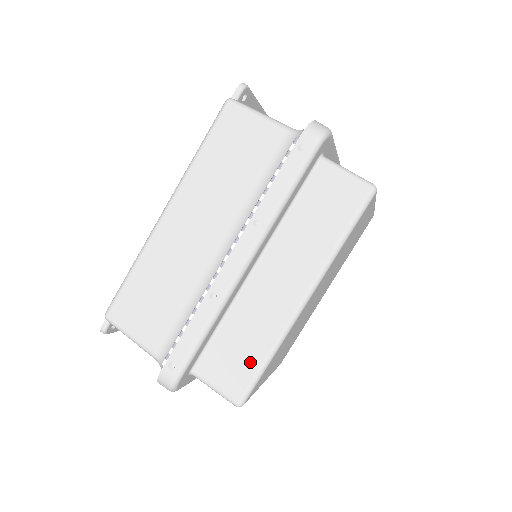
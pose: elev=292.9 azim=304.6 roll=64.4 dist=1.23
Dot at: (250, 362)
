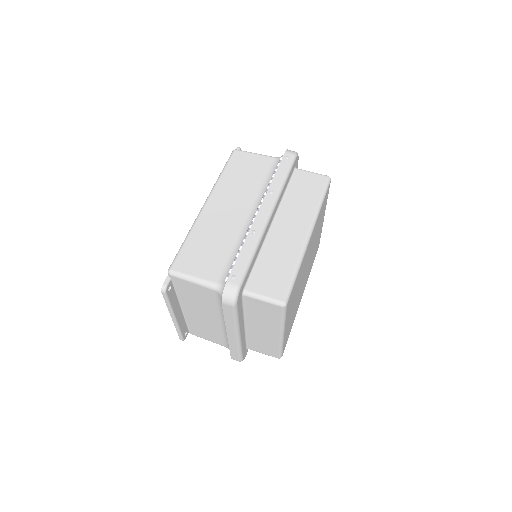
Dot at: (285, 274)
